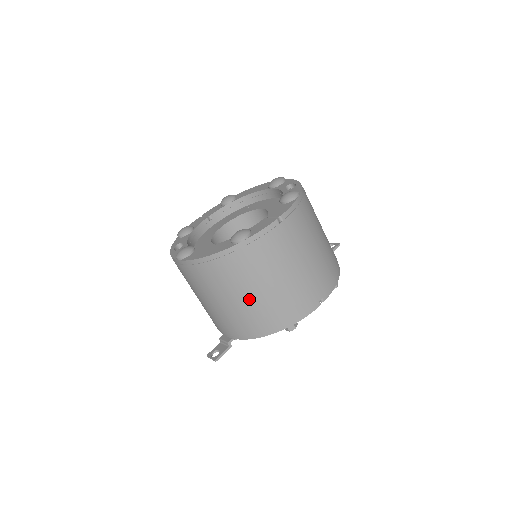
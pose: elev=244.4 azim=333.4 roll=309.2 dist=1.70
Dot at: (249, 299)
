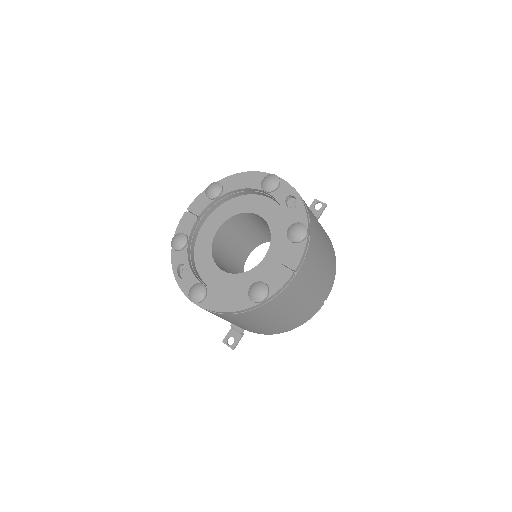
Dot at: (266, 324)
